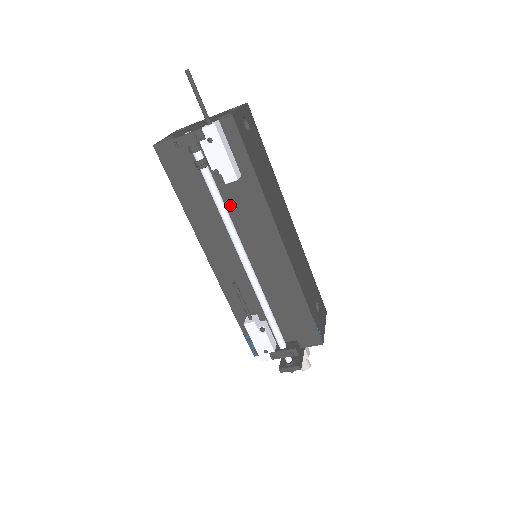
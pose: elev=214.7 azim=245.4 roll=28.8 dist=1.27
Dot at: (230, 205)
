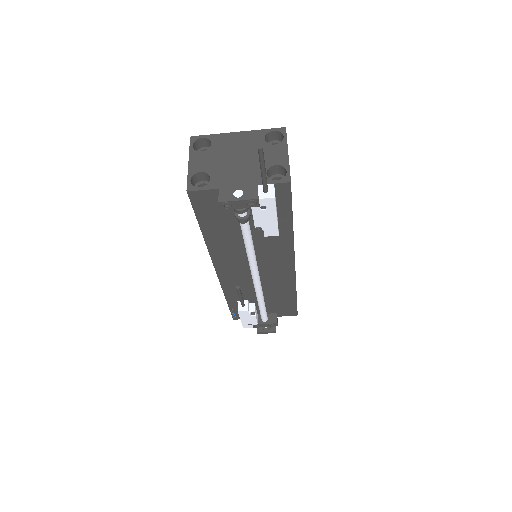
Dot at: (256, 240)
